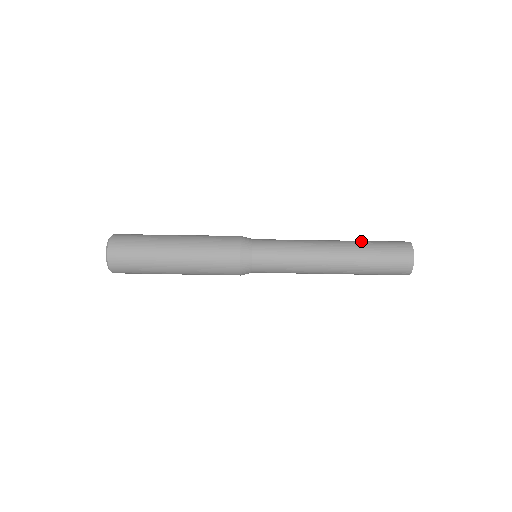
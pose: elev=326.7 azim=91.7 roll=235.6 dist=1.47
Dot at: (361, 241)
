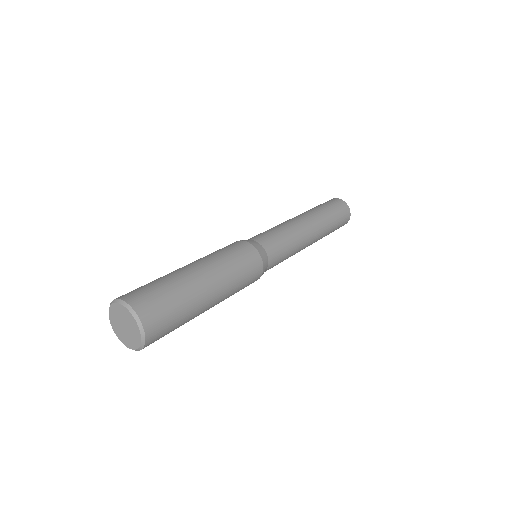
Dot at: (310, 209)
